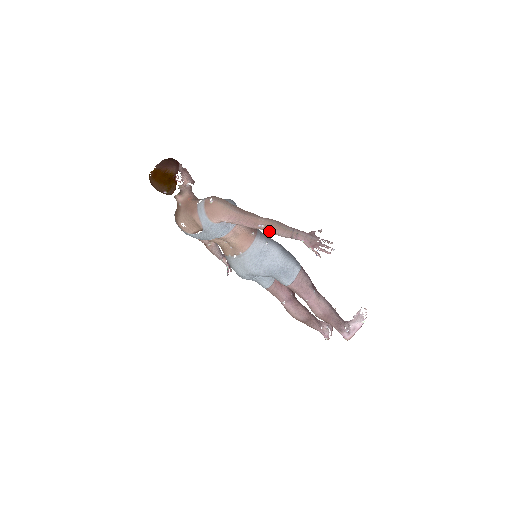
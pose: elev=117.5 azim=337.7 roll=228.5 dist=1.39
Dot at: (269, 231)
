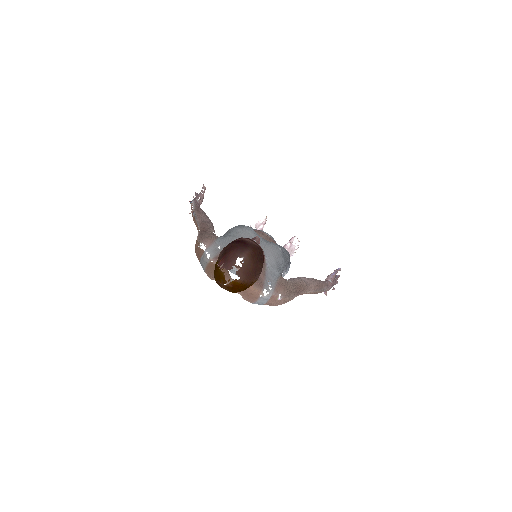
Dot at: occluded
